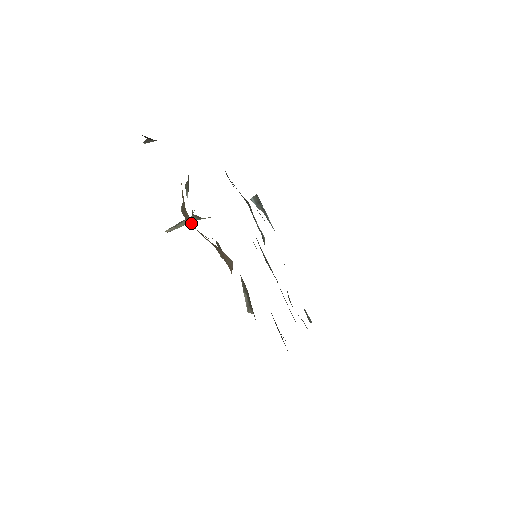
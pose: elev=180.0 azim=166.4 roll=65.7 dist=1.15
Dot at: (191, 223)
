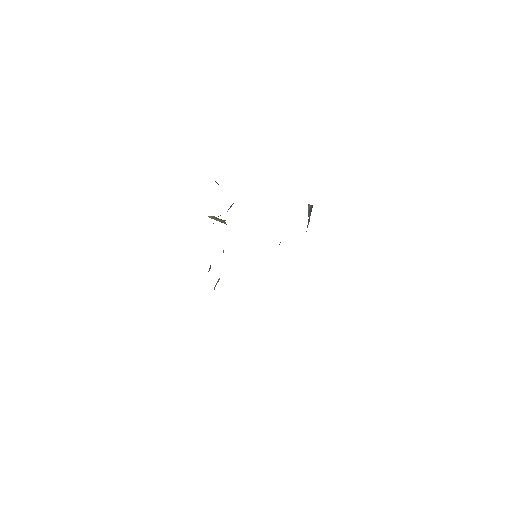
Dot at: occluded
